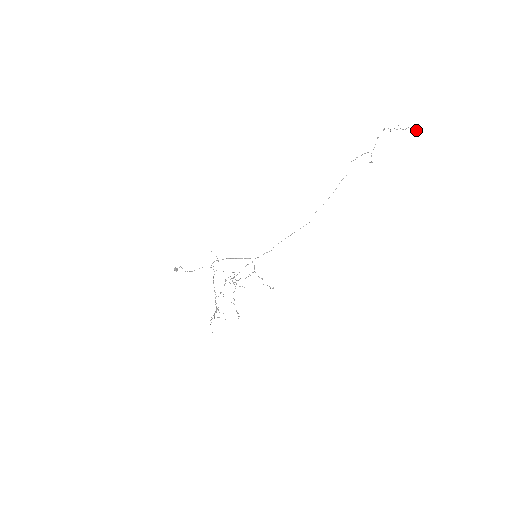
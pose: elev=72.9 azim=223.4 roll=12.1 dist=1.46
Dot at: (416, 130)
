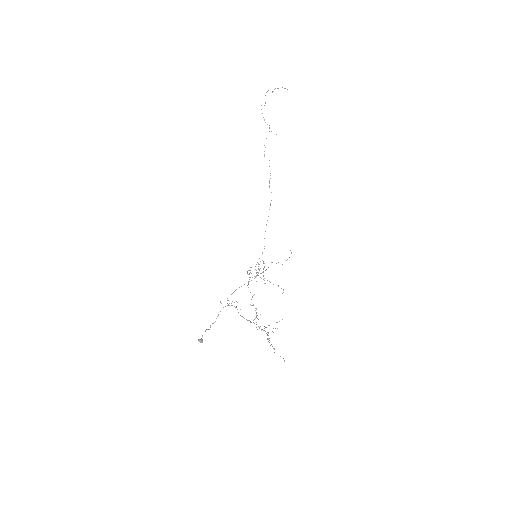
Dot at: occluded
